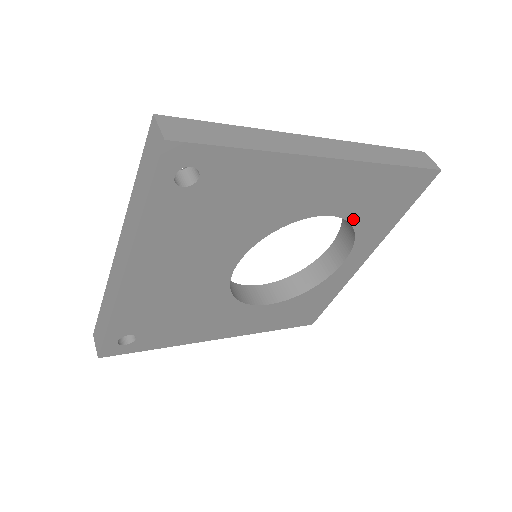
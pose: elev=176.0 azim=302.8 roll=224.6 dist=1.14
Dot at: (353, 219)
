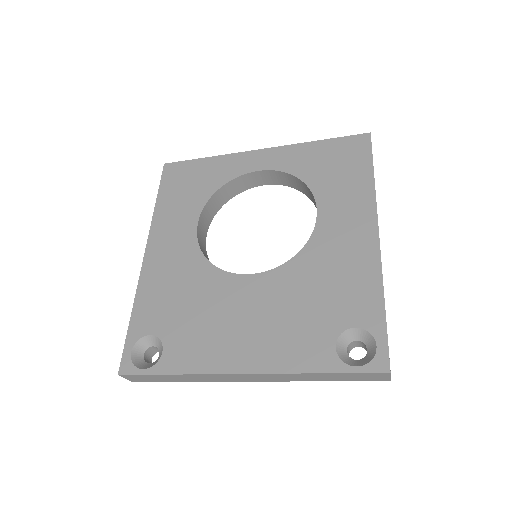
Dot at: occluded
